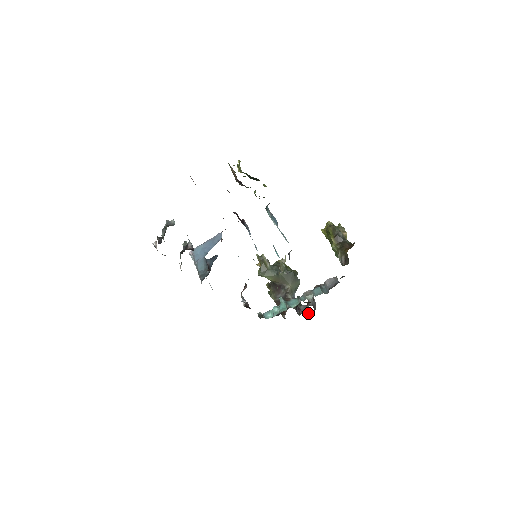
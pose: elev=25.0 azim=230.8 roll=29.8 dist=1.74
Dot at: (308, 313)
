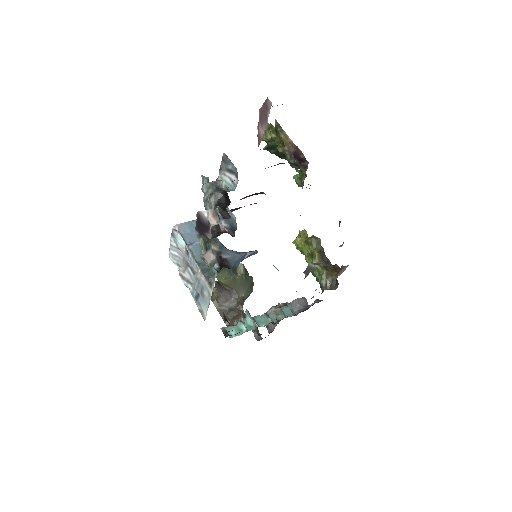
Dot at: occluded
